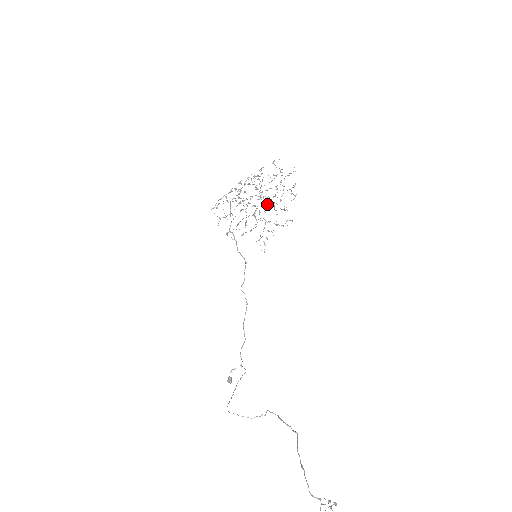
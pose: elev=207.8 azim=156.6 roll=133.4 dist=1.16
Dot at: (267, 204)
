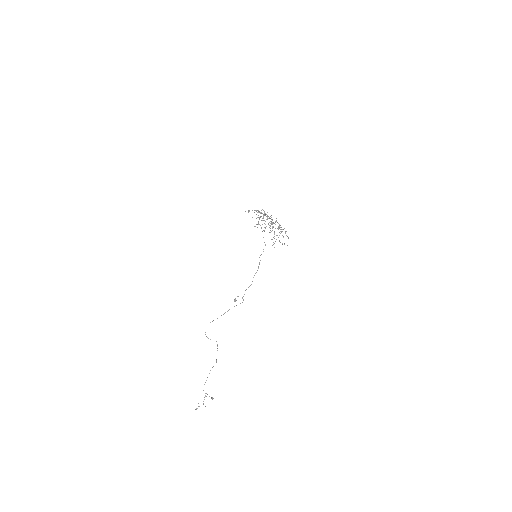
Dot at: (275, 228)
